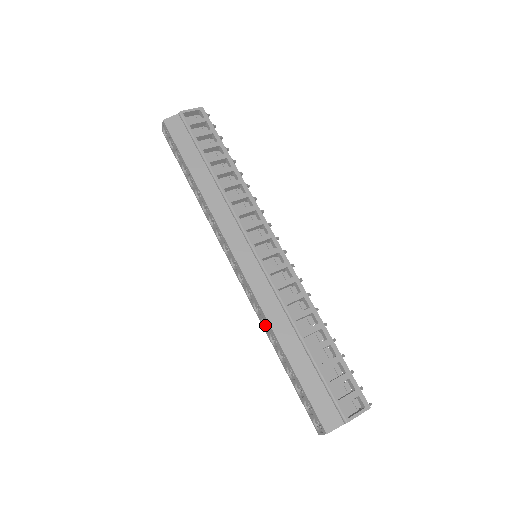
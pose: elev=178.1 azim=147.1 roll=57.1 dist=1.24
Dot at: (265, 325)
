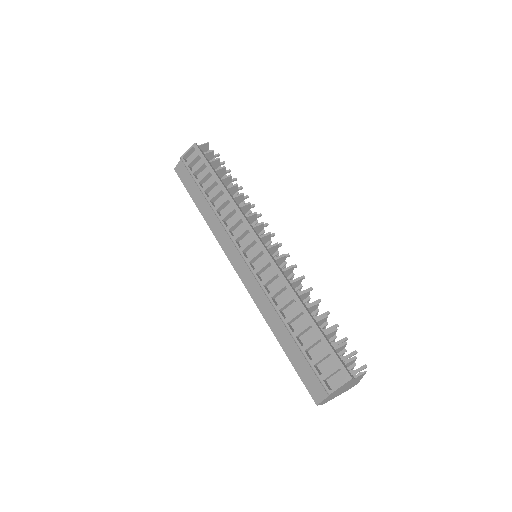
Dot at: occluded
